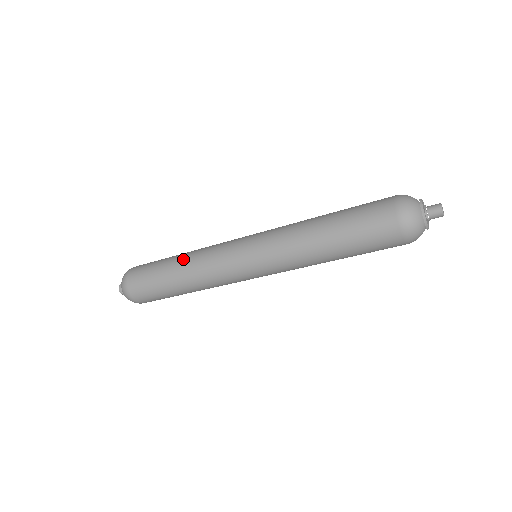
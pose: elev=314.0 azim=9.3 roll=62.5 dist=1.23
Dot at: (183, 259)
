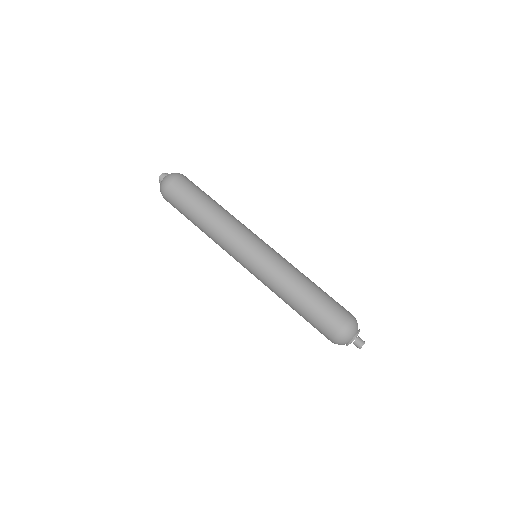
Dot at: (220, 210)
